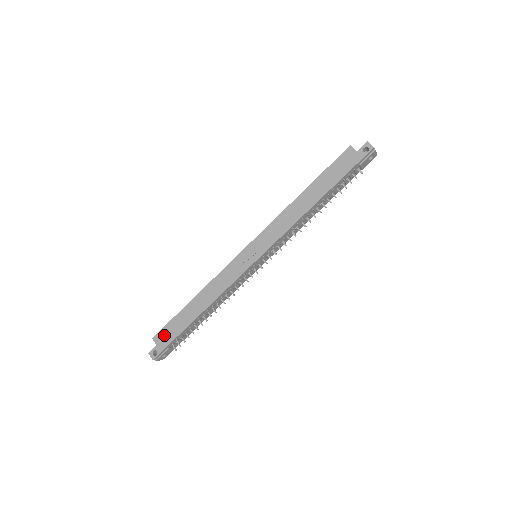
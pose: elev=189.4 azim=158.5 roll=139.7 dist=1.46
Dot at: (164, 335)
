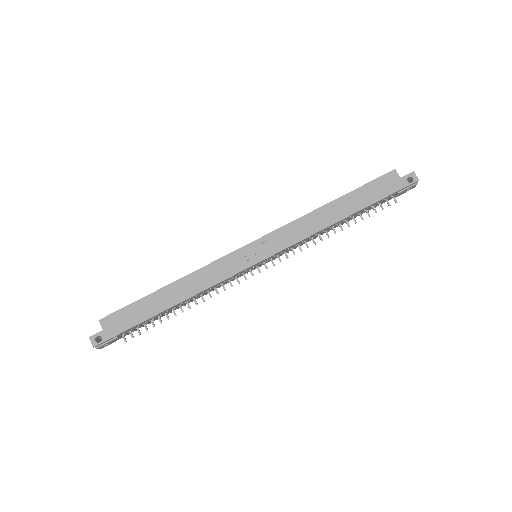
Dot at: (117, 320)
